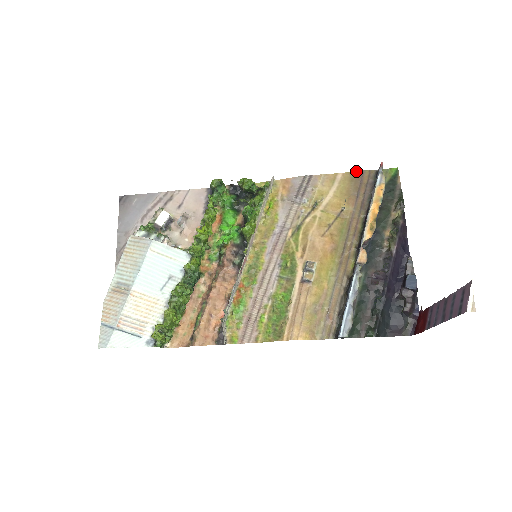
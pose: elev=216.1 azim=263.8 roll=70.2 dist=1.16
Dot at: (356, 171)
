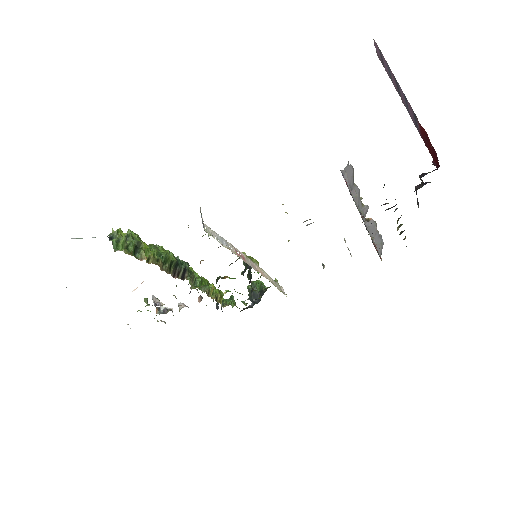
Dot at: occluded
